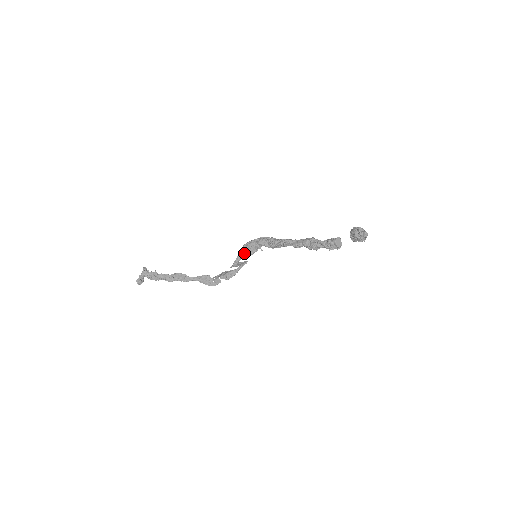
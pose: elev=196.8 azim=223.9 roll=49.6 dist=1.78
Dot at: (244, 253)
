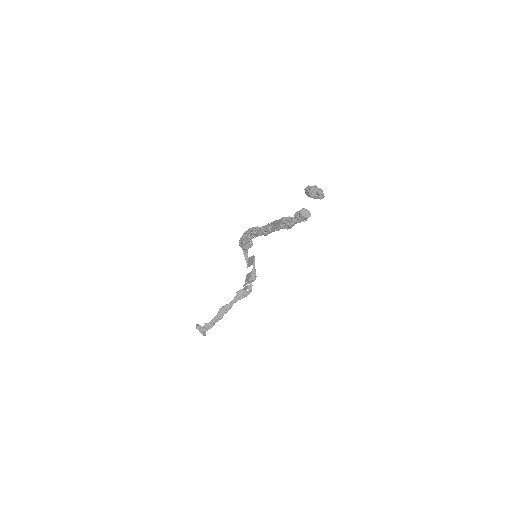
Dot at: (245, 250)
